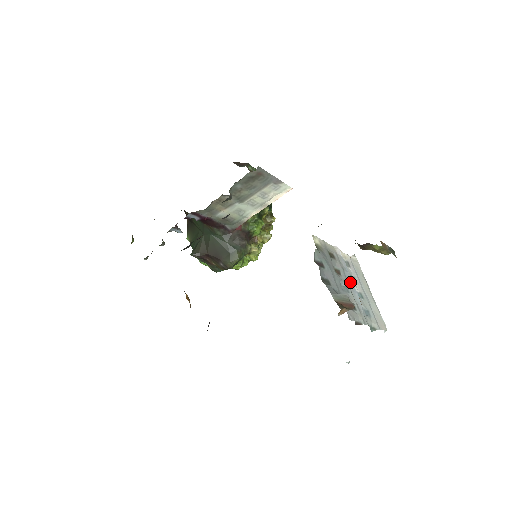
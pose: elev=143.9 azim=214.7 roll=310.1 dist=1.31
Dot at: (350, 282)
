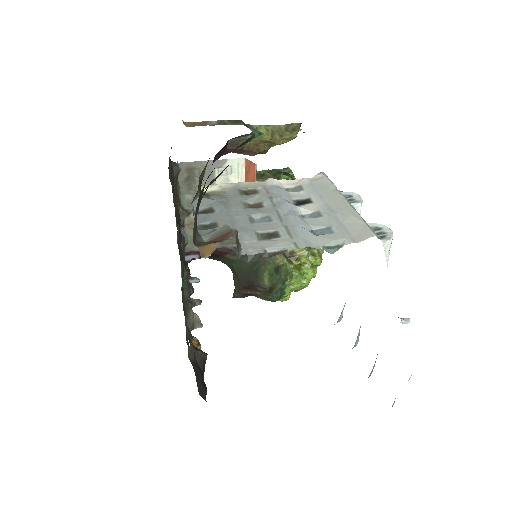
Dot at: (282, 207)
